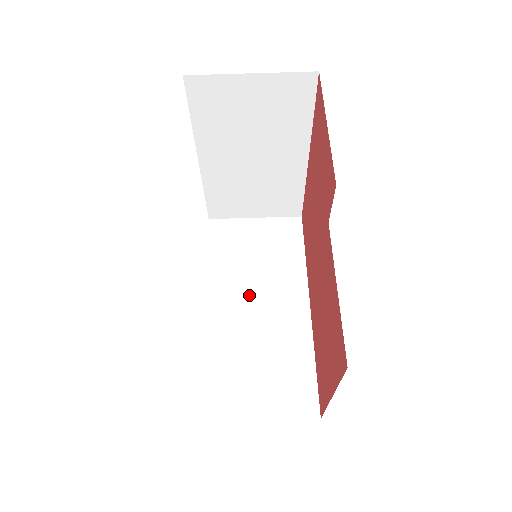
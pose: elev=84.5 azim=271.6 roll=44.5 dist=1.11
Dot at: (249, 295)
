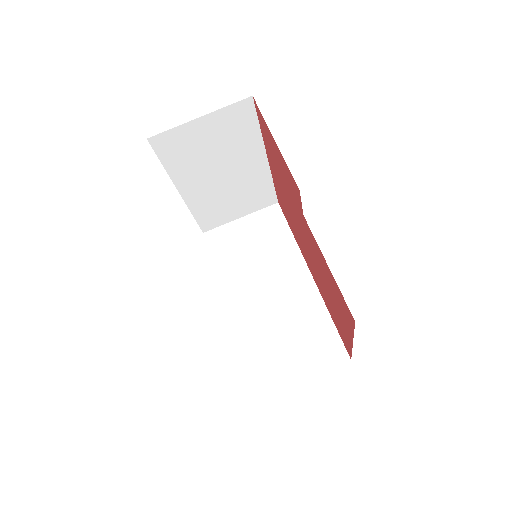
Dot at: (260, 284)
